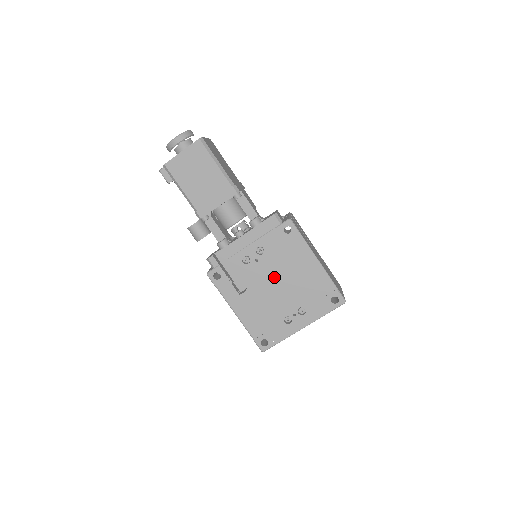
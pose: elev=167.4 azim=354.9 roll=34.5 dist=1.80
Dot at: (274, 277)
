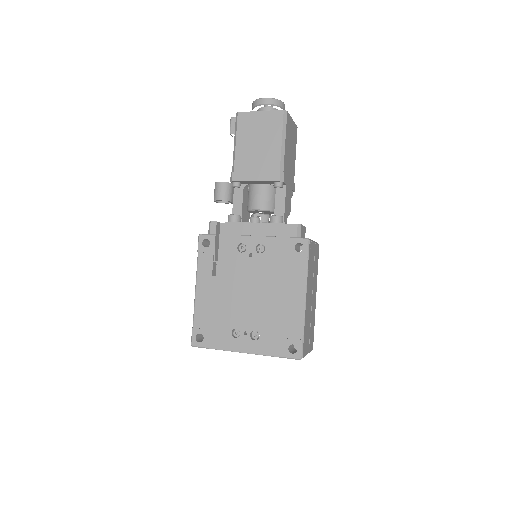
Dot at: (254, 283)
